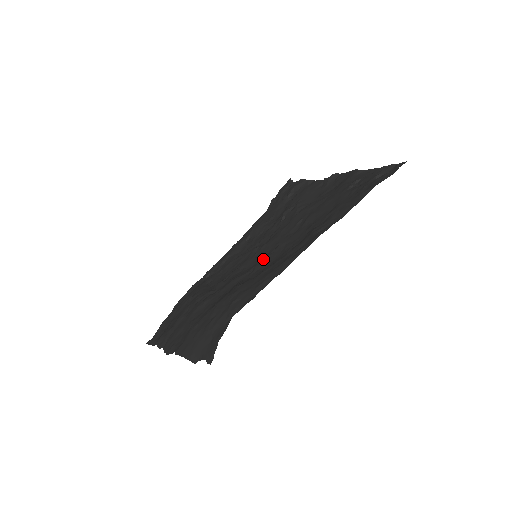
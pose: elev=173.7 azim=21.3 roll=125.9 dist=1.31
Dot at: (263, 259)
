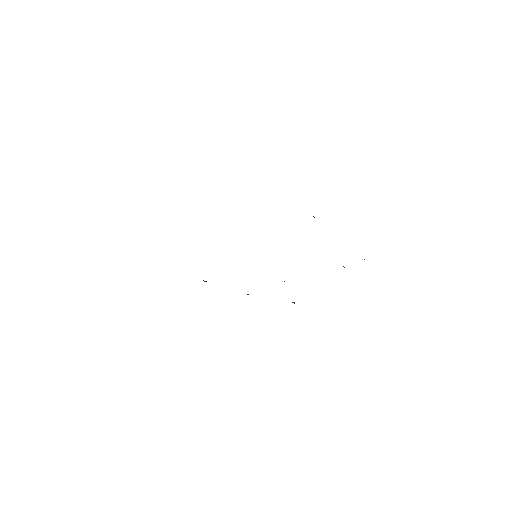
Dot at: occluded
